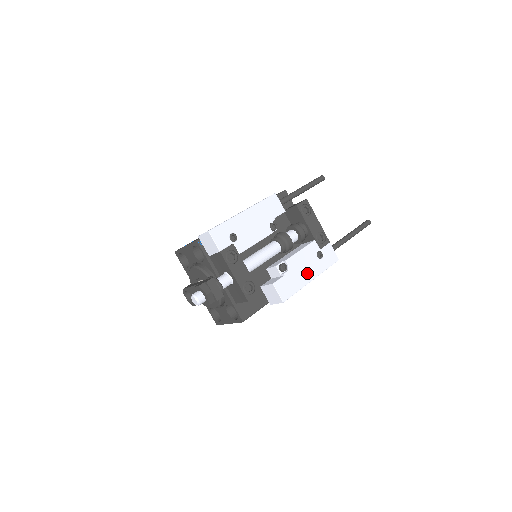
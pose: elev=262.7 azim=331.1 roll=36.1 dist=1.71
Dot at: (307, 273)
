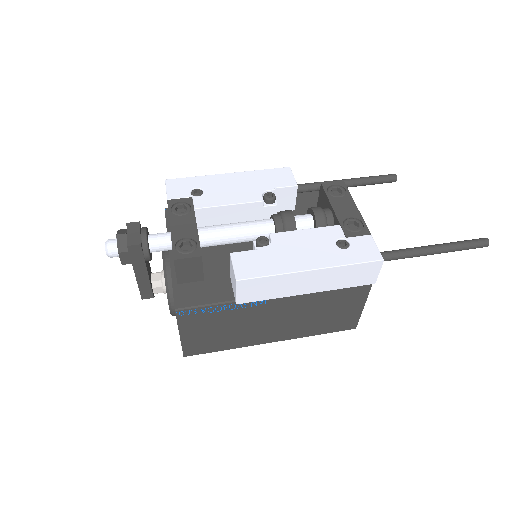
Dot at: (304, 258)
